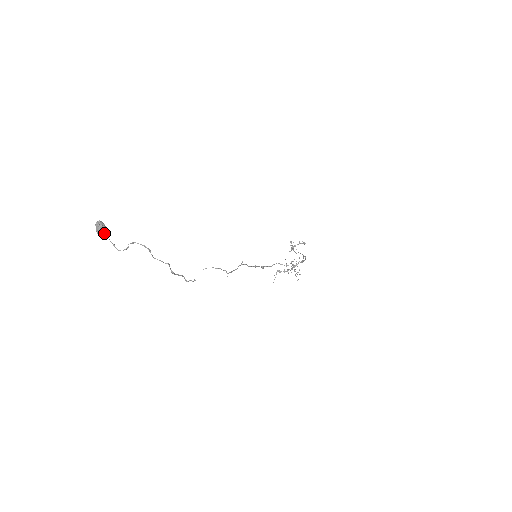
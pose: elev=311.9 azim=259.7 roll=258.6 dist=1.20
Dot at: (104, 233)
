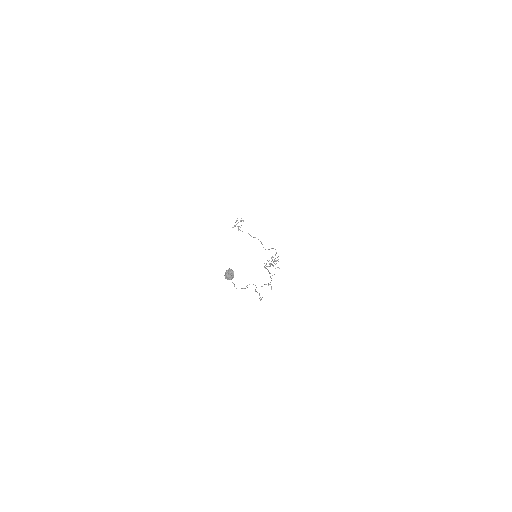
Dot at: (232, 278)
